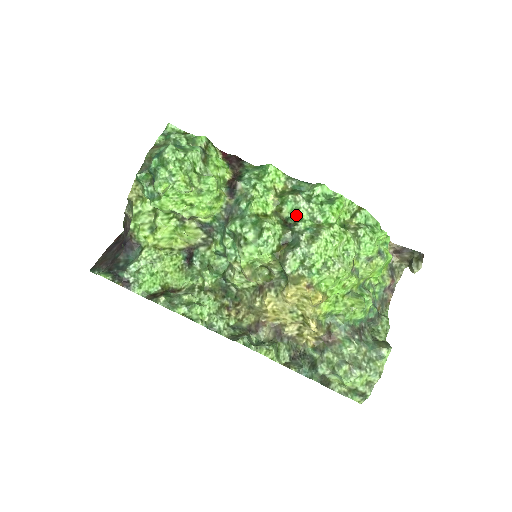
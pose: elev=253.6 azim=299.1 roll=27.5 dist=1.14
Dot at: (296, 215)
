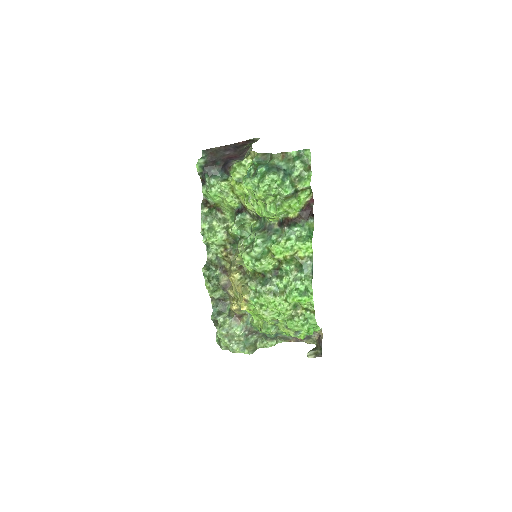
Dot at: (285, 274)
